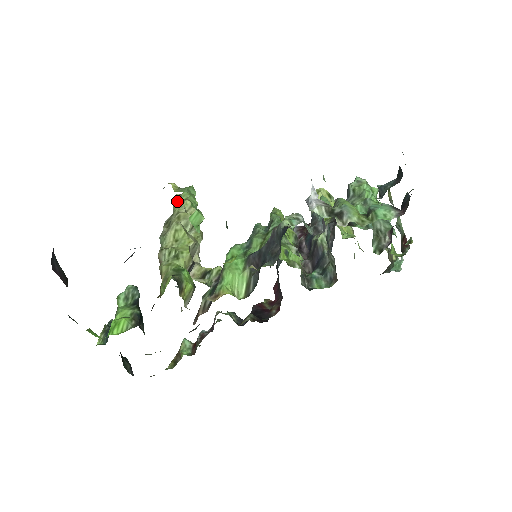
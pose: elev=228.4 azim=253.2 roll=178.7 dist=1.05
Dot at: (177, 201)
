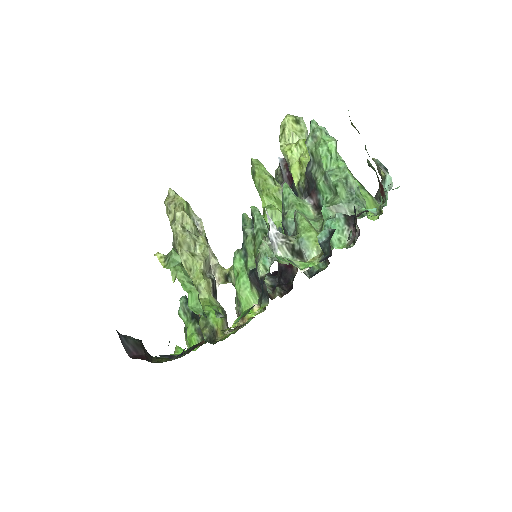
Dot at: (169, 212)
